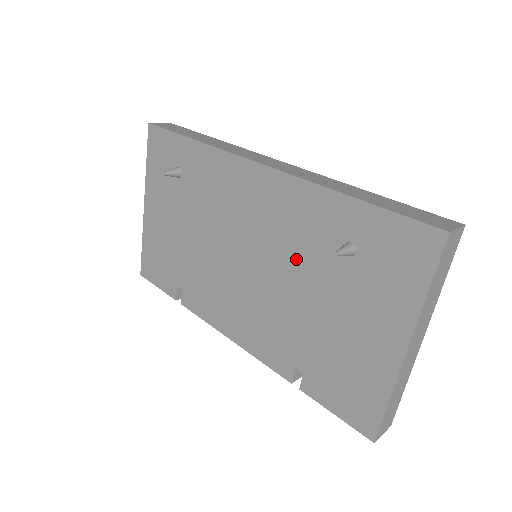
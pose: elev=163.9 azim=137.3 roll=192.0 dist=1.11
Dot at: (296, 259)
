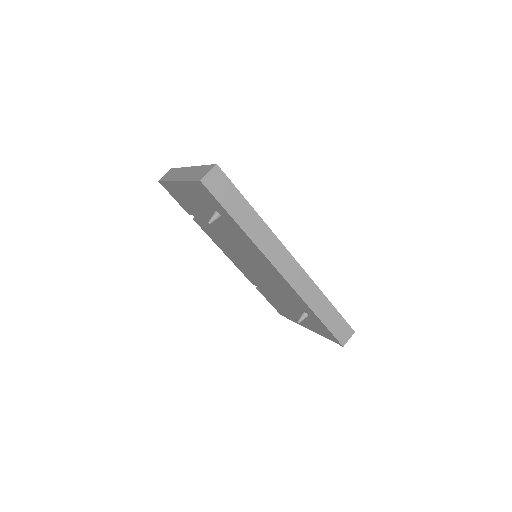
Dot at: (279, 290)
